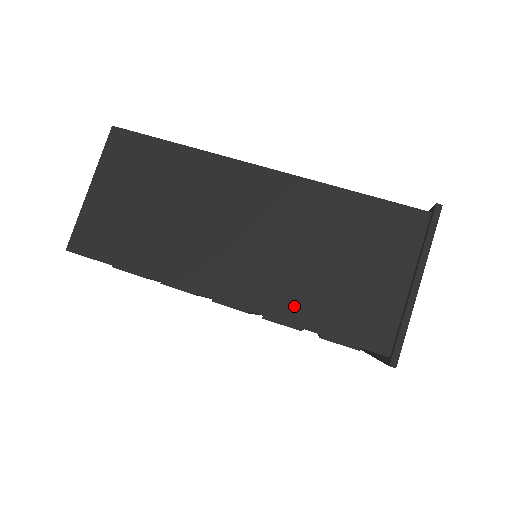
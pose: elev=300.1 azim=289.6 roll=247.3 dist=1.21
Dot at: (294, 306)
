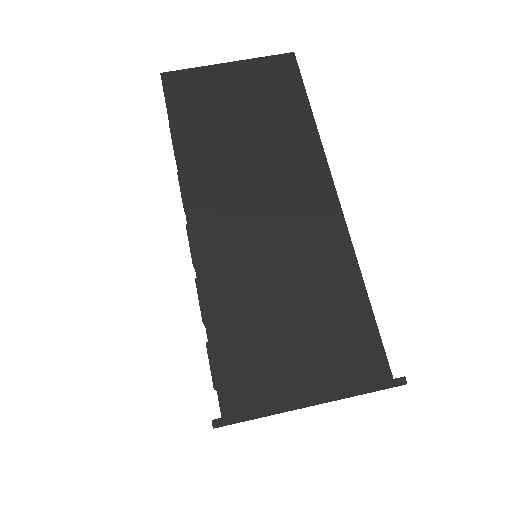
Dot at: (221, 295)
